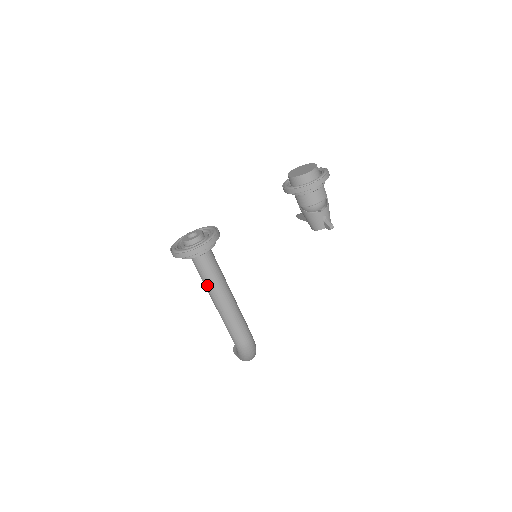
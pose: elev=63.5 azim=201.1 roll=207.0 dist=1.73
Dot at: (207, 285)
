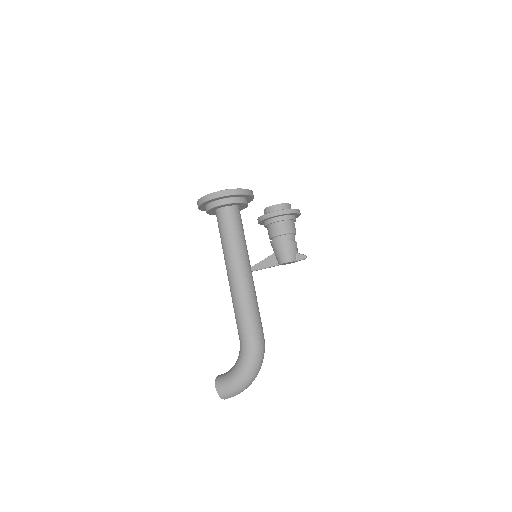
Dot at: (235, 247)
